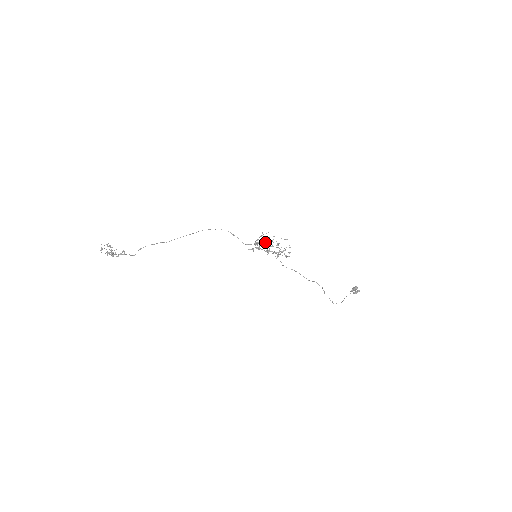
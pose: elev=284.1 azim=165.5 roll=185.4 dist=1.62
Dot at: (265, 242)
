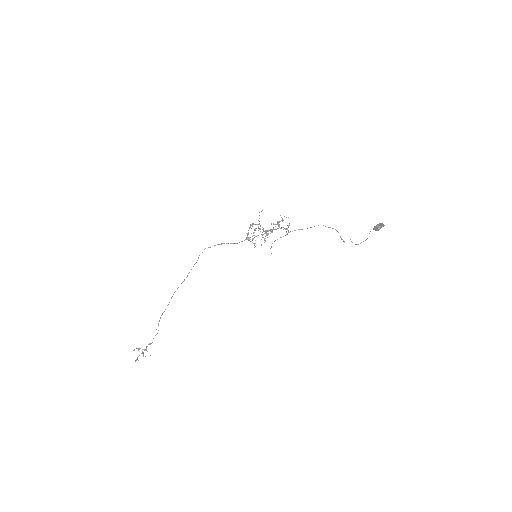
Dot at: occluded
